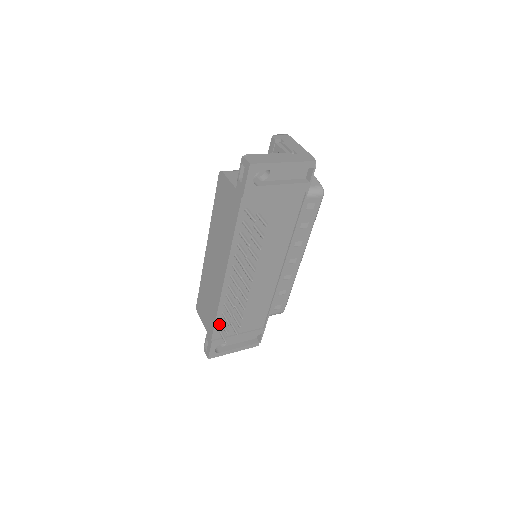
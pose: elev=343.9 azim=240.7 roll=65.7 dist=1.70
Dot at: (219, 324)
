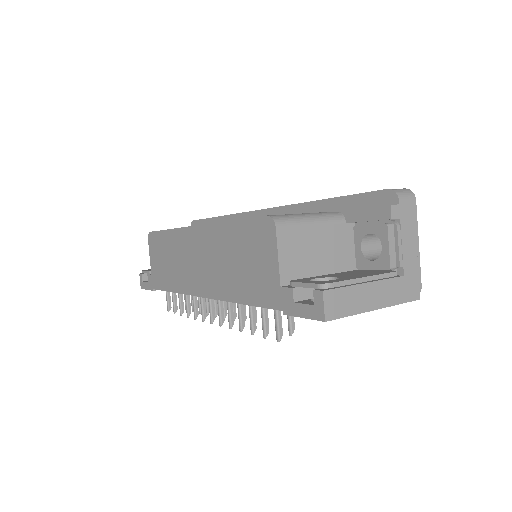
Dot at: occluded
